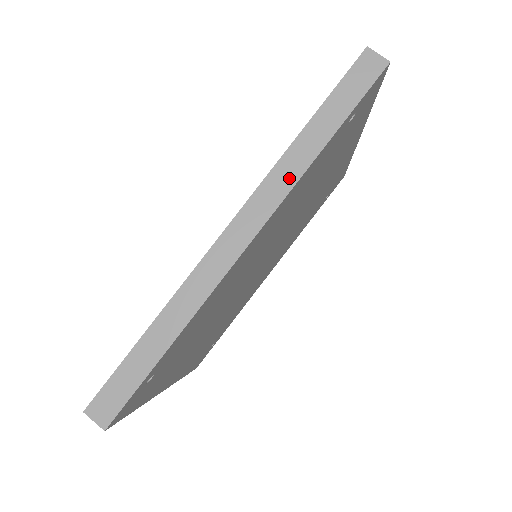
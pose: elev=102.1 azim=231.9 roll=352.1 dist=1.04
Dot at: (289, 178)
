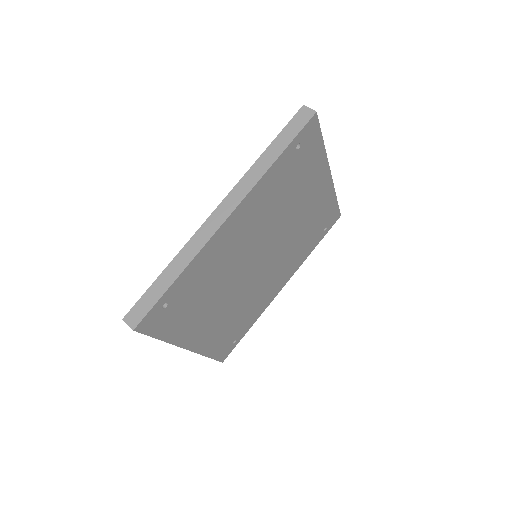
Dot at: (254, 179)
